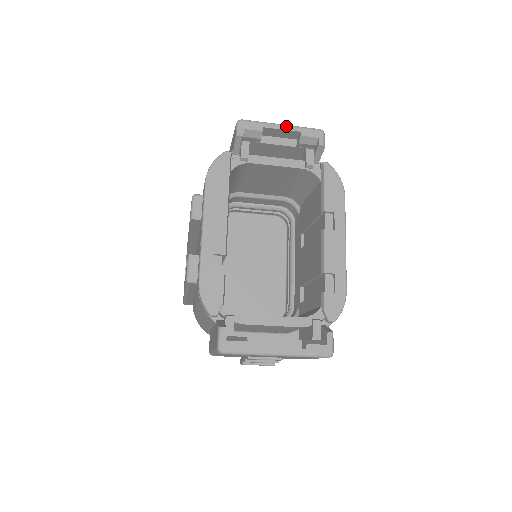
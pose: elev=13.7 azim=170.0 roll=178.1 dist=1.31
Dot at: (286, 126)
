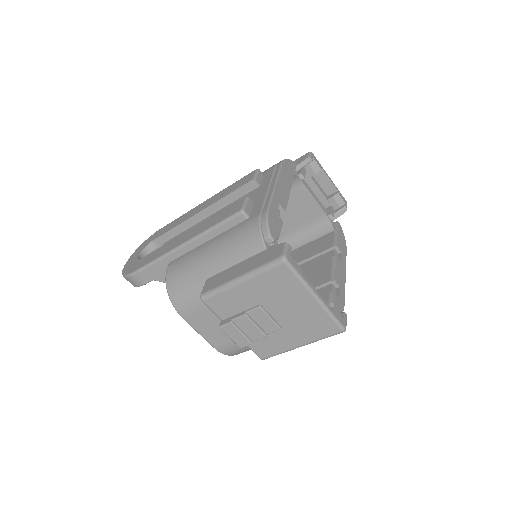
Dot at: occluded
